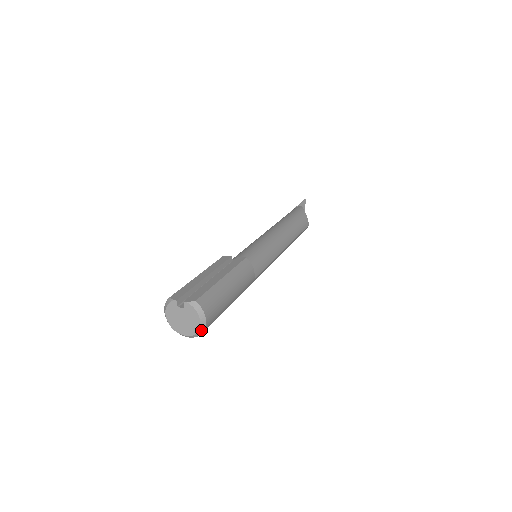
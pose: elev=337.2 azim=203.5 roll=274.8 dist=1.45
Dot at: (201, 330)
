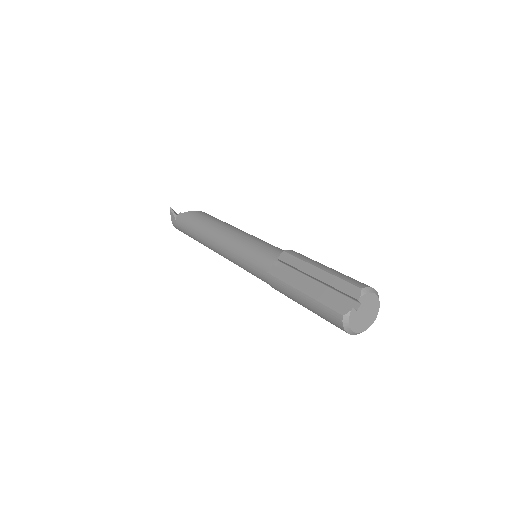
Dot at: (379, 302)
